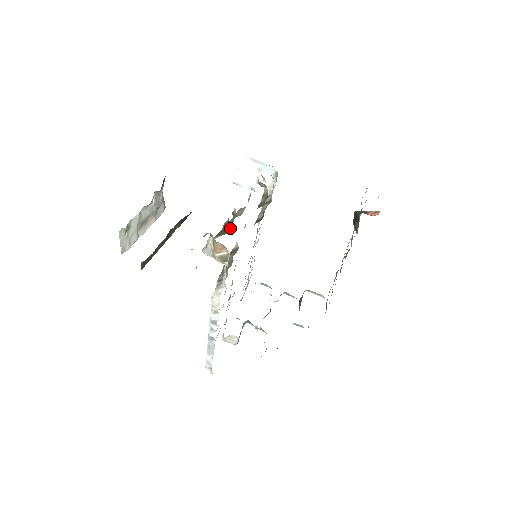
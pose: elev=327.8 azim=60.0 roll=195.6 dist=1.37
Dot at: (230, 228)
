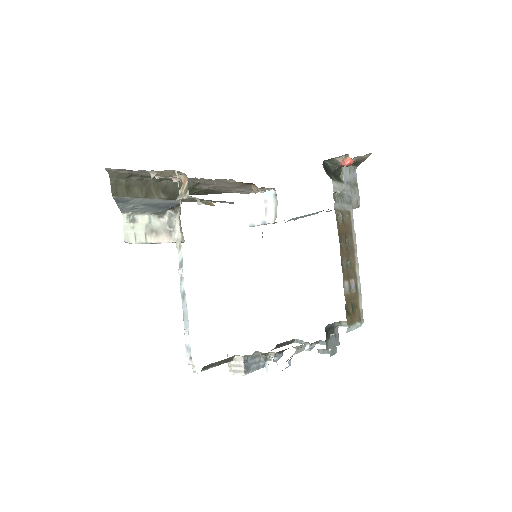
Dot at: occluded
